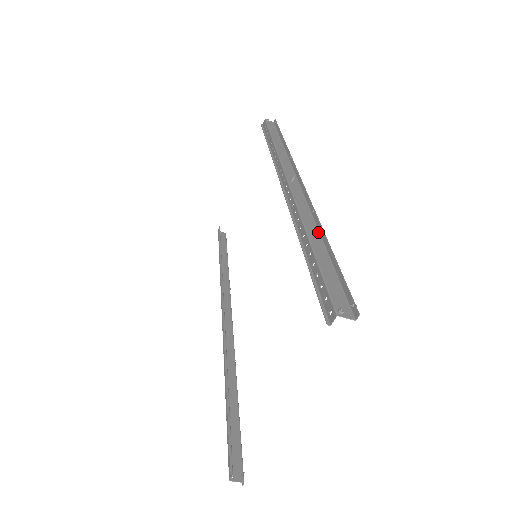
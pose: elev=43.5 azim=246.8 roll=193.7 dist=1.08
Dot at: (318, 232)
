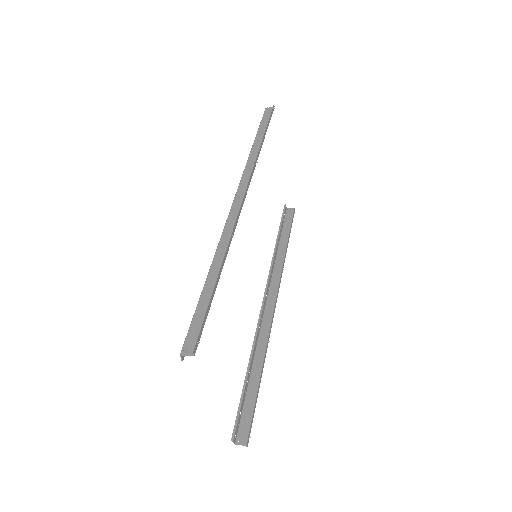
Dot at: (224, 260)
